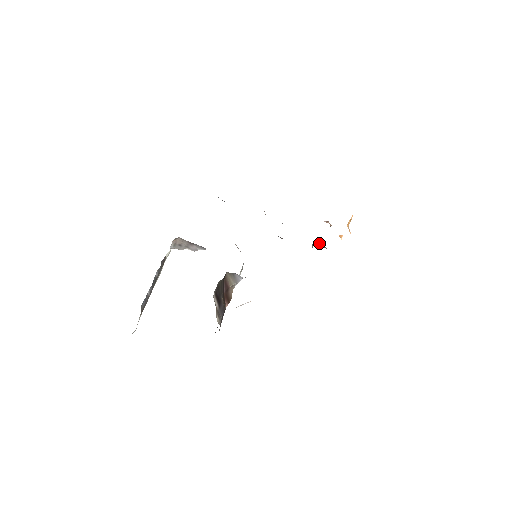
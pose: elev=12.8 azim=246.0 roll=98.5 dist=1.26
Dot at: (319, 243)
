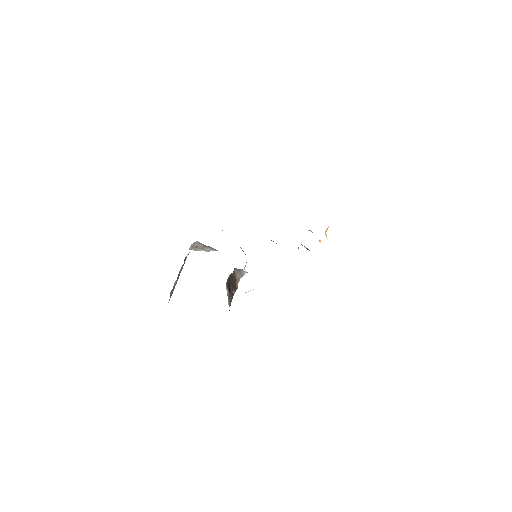
Dot at: occluded
